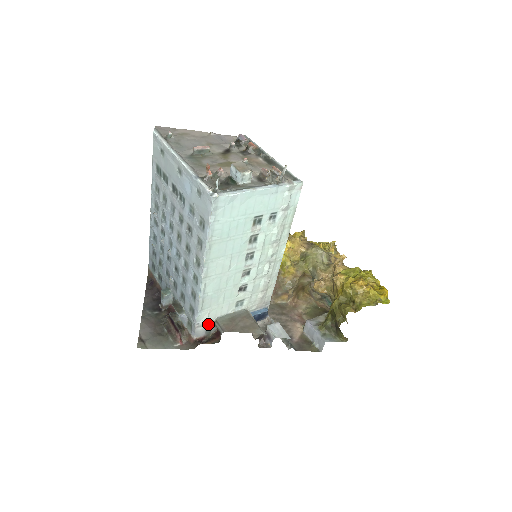
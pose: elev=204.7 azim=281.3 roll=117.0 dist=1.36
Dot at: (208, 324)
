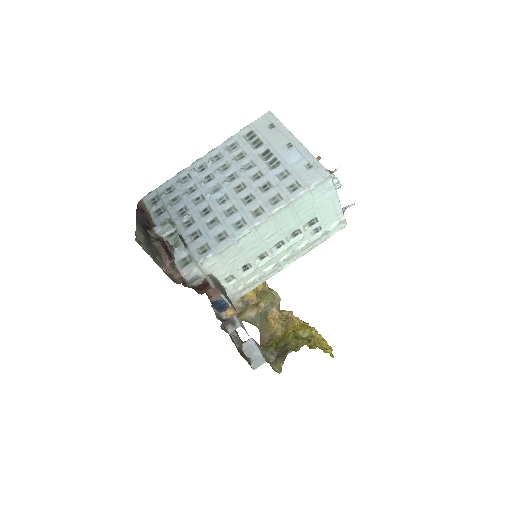
Dot at: (202, 273)
